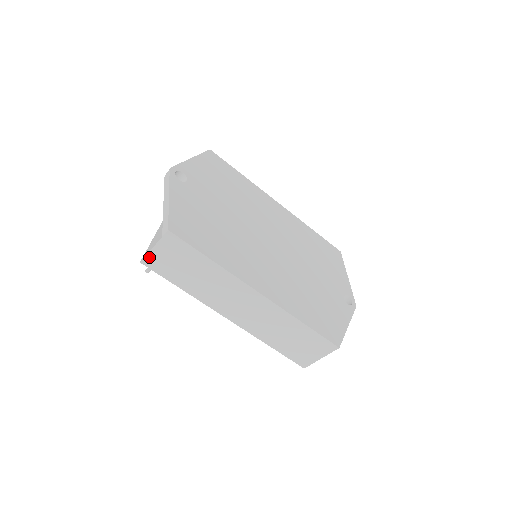
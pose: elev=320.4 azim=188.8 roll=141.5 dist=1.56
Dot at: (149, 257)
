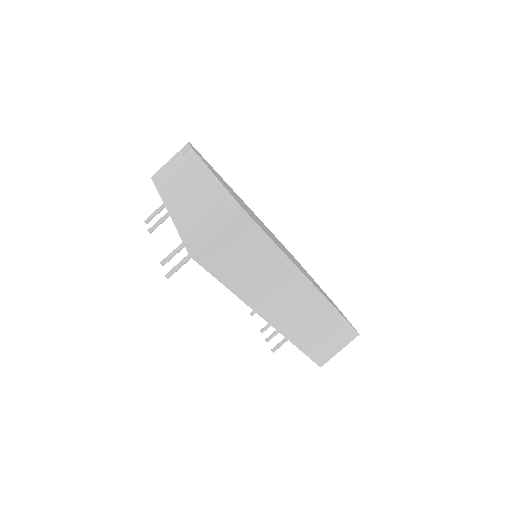
Dot at: (205, 248)
